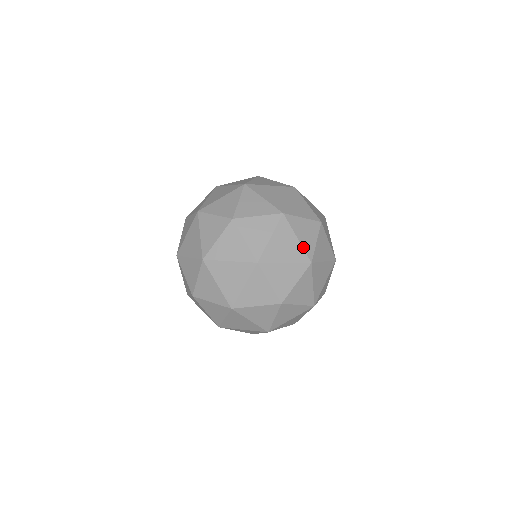
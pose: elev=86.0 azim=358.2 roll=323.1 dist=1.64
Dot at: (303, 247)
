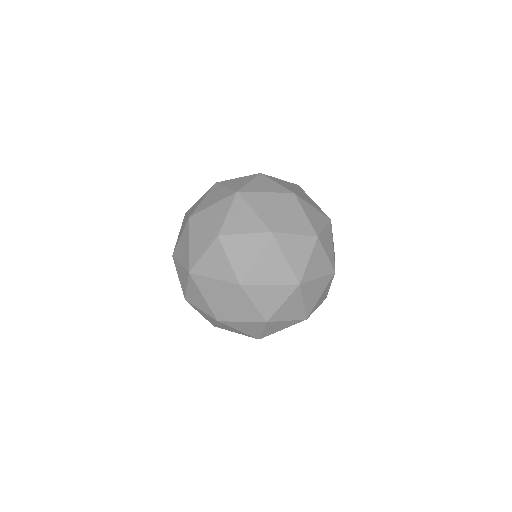
Dot at: (316, 305)
